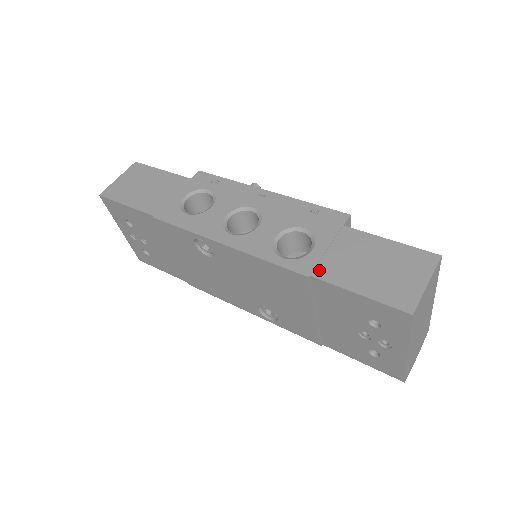
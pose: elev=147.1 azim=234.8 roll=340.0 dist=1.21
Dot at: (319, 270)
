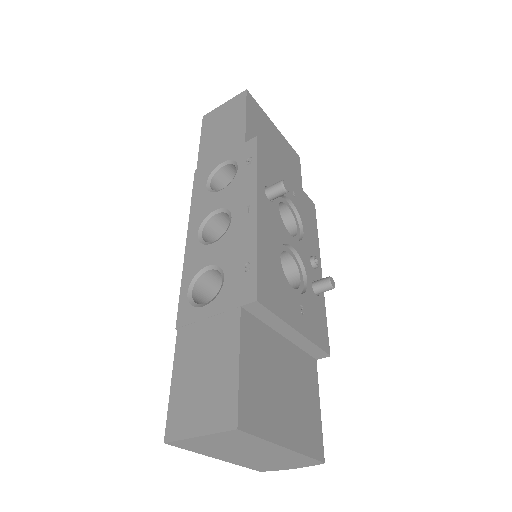
Dot at: (184, 330)
